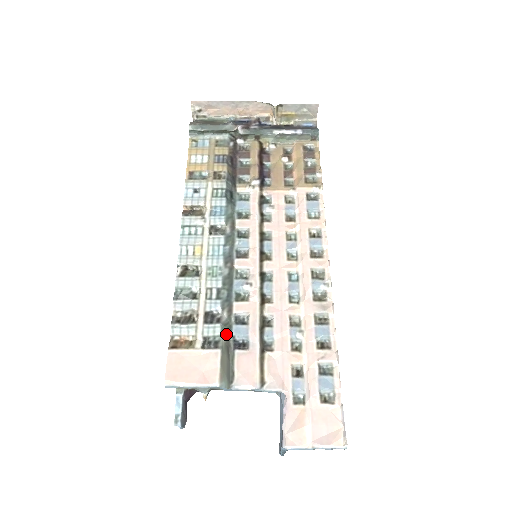
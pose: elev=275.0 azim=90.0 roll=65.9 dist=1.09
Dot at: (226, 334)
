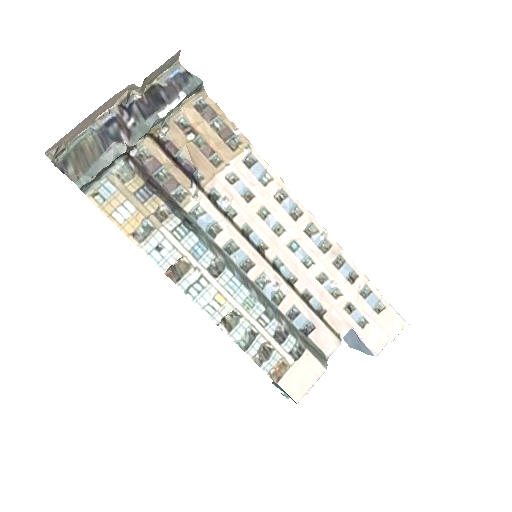
Dot at: (296, 334)
